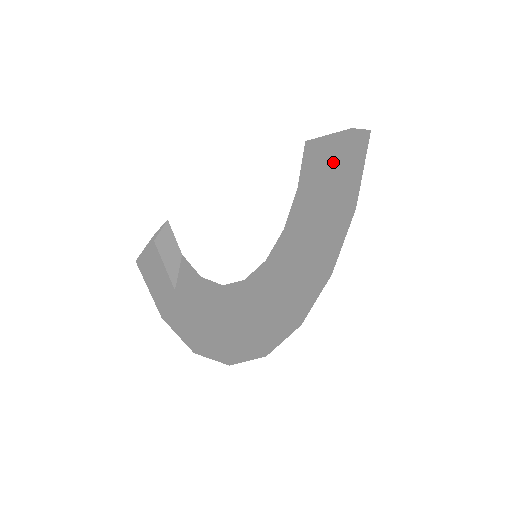
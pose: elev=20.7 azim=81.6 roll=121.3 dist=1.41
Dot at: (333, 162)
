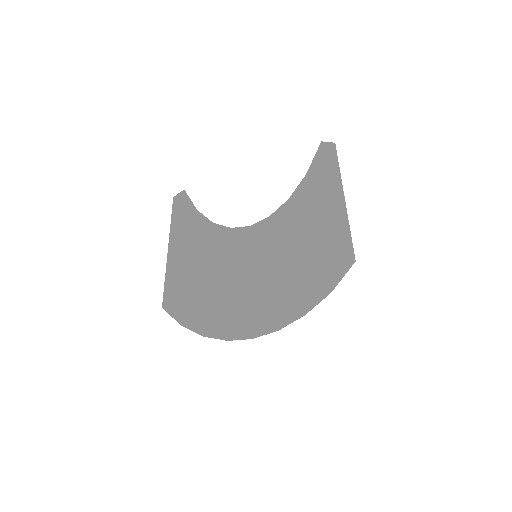
Dot at: (325, 246)
